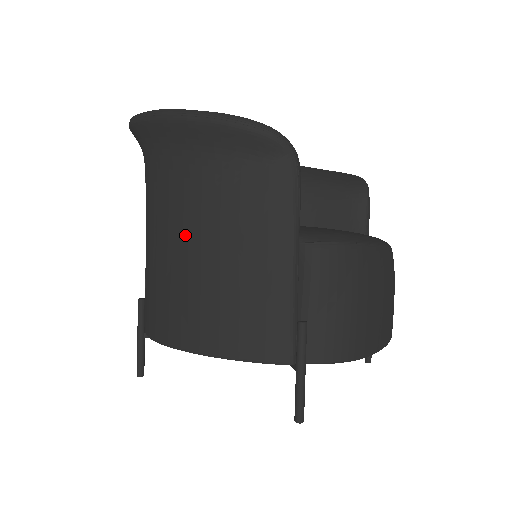
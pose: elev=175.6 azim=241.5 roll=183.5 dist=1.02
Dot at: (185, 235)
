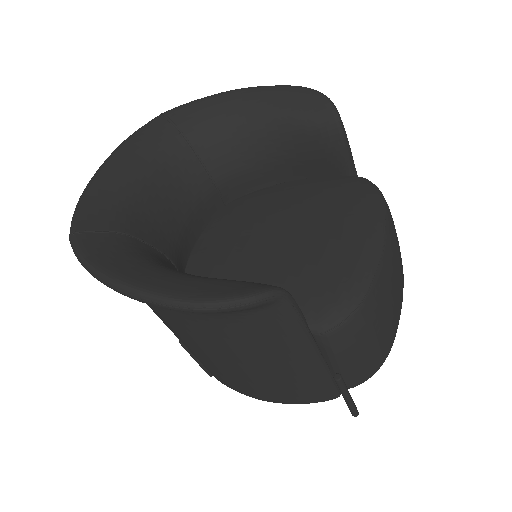
Dot at: (206, 347)
